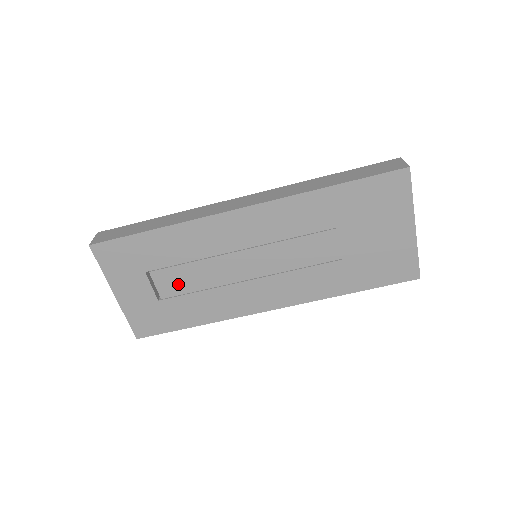
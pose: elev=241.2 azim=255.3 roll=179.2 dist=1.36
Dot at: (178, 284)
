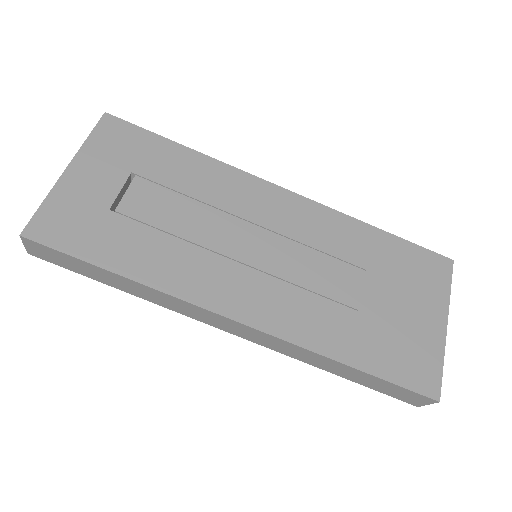
Dot at: (153, 209)
